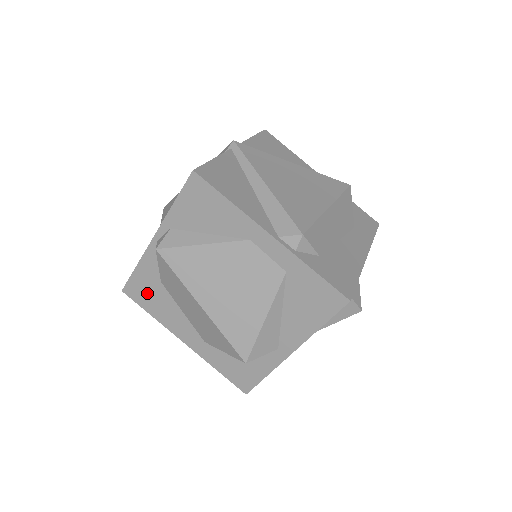
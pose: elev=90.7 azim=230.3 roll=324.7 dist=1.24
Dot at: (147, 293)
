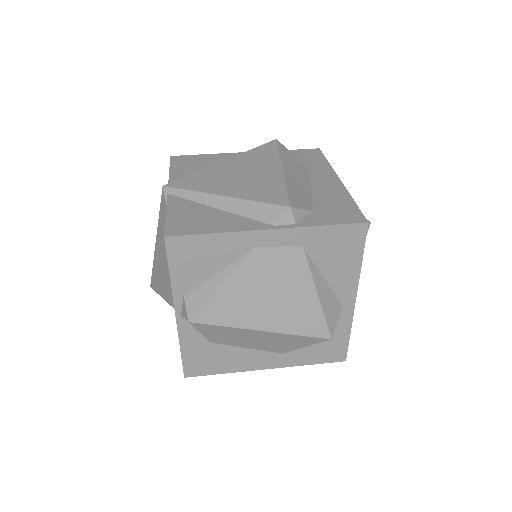
Dot at: (206, 361)
